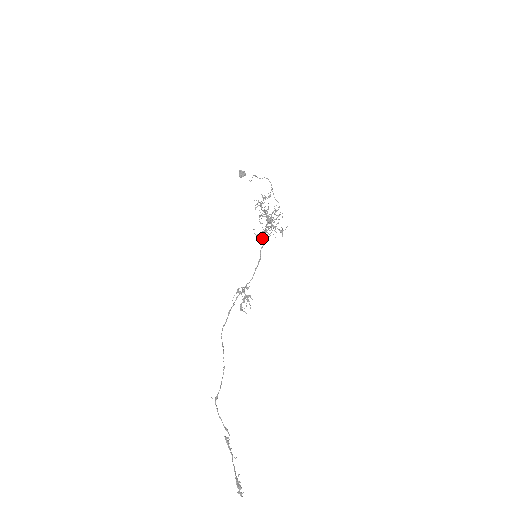
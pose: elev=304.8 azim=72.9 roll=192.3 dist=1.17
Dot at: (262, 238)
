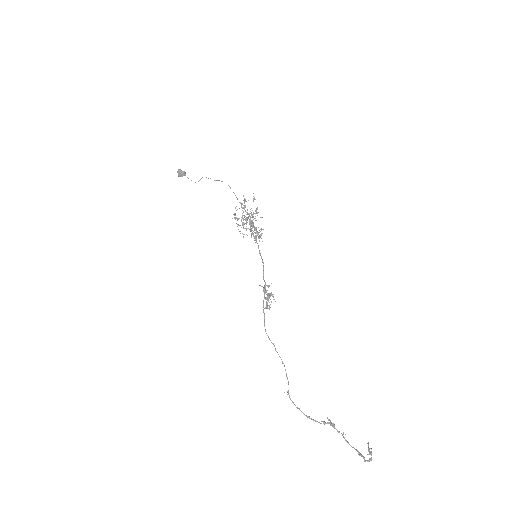
Dot at: occluded
